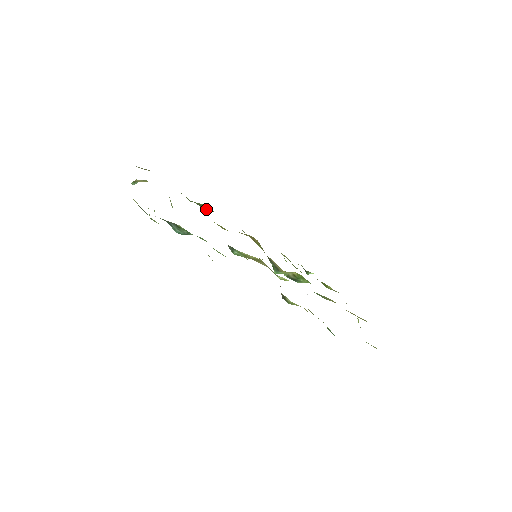
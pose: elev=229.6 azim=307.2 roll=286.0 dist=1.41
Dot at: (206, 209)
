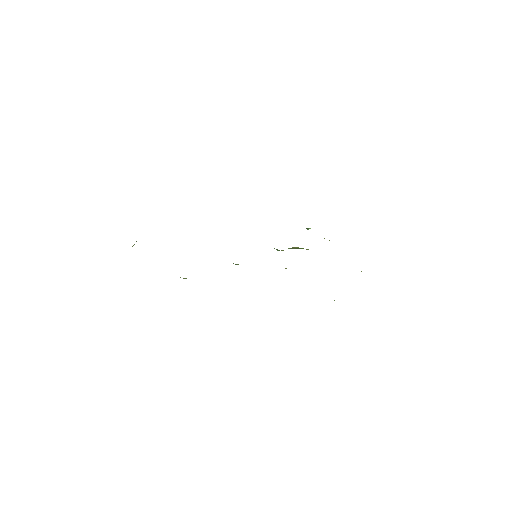
Dot at: occluded
